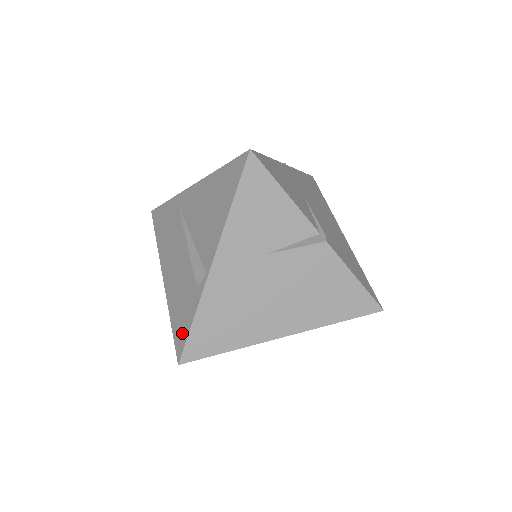
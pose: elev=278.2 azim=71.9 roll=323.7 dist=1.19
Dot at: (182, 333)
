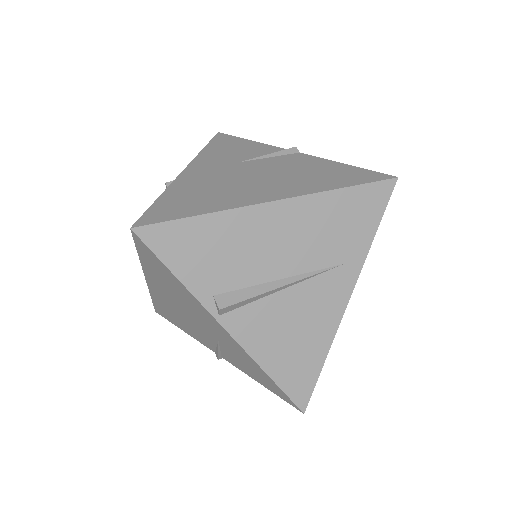
Dot at: occluded
